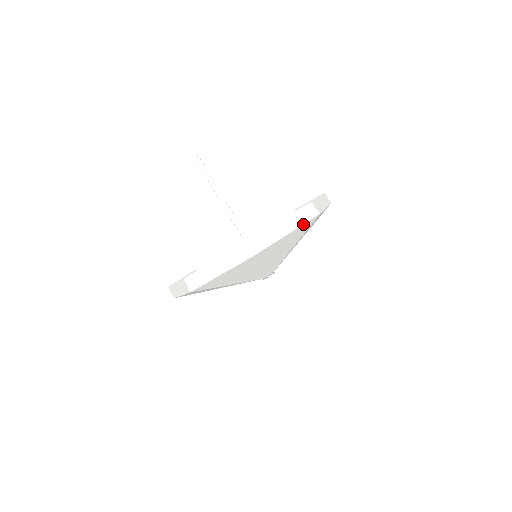
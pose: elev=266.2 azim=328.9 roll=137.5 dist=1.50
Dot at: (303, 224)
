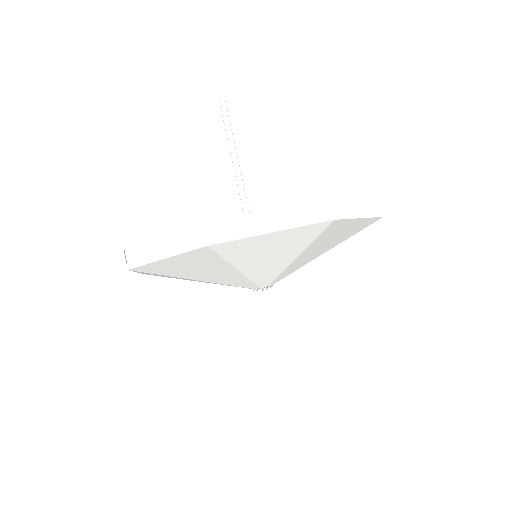
Dot at: (300, 226)
